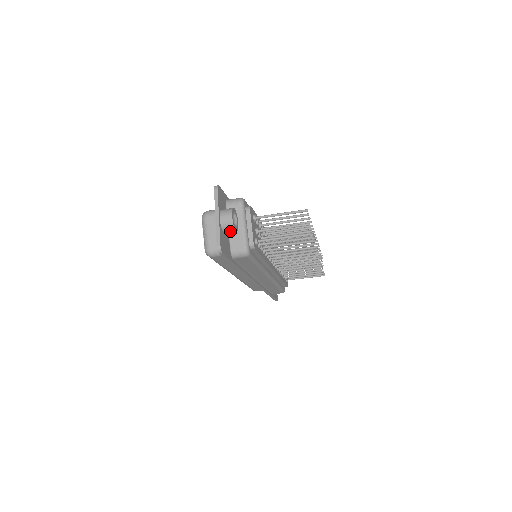
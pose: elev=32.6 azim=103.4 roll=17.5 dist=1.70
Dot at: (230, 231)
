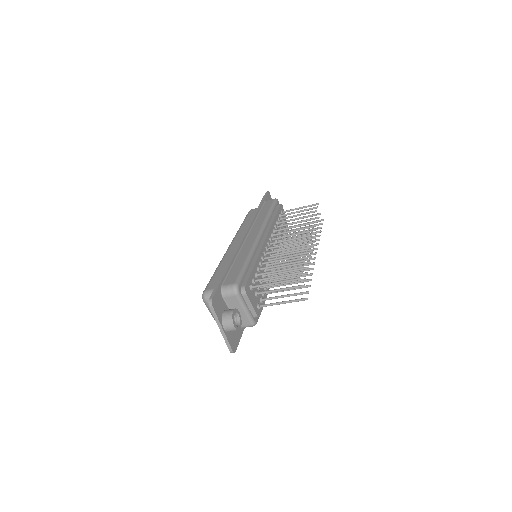
Dot at: occluded
